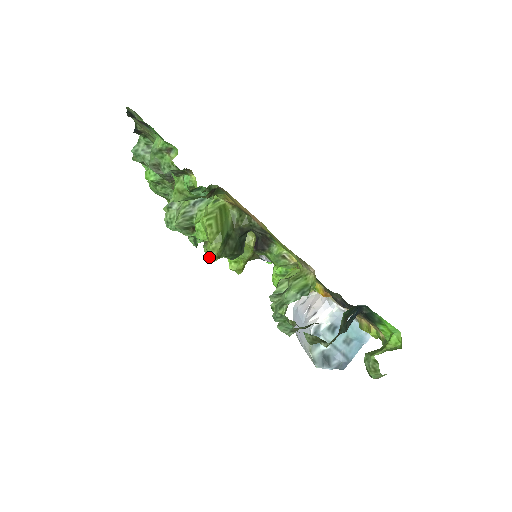
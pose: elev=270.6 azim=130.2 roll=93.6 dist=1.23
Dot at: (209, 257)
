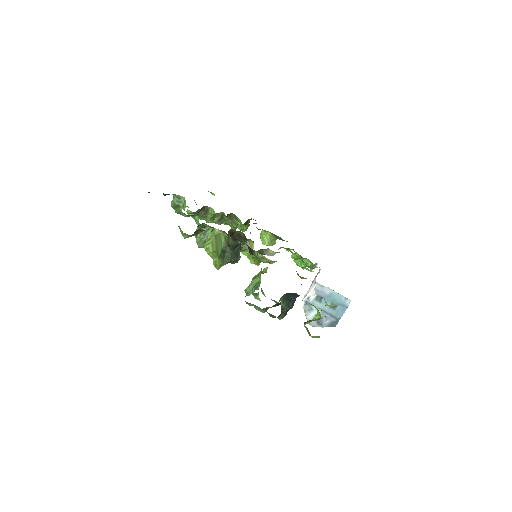
Dot at: (216, 266)
